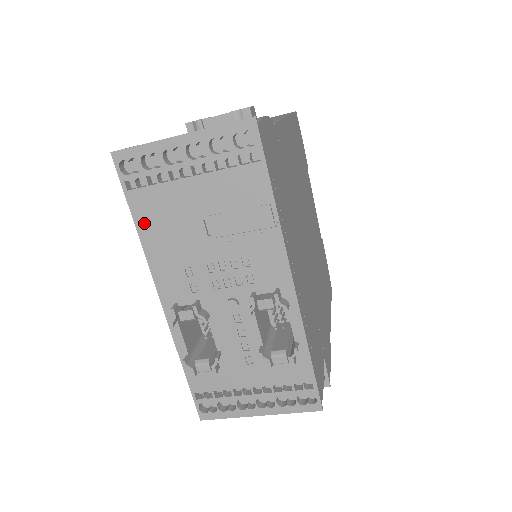
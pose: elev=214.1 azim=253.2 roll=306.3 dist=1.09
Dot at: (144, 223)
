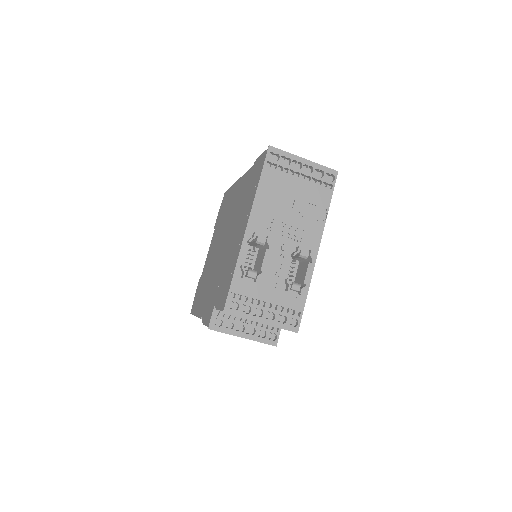
Dot at: (264, 184)
